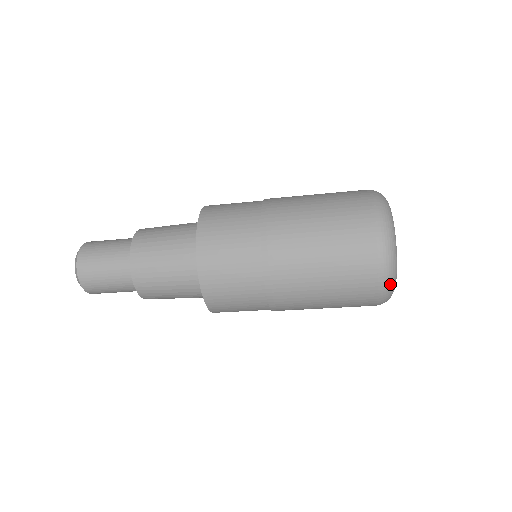
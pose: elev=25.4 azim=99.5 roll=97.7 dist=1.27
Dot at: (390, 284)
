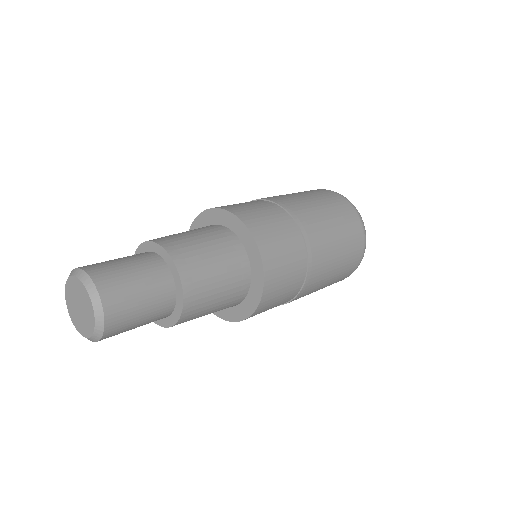
Dot at: occluded
